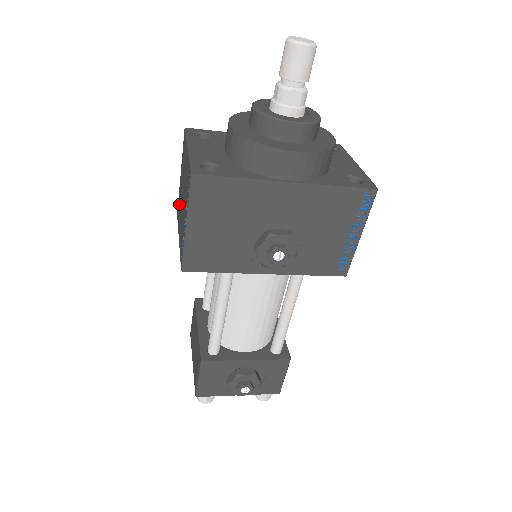
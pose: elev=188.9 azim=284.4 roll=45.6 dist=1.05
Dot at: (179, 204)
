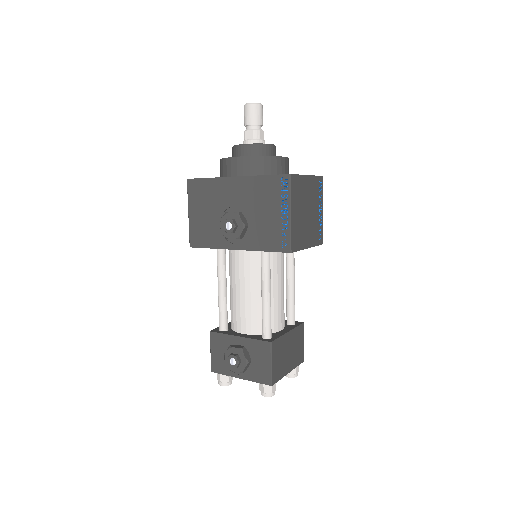
Dot at: occluded
